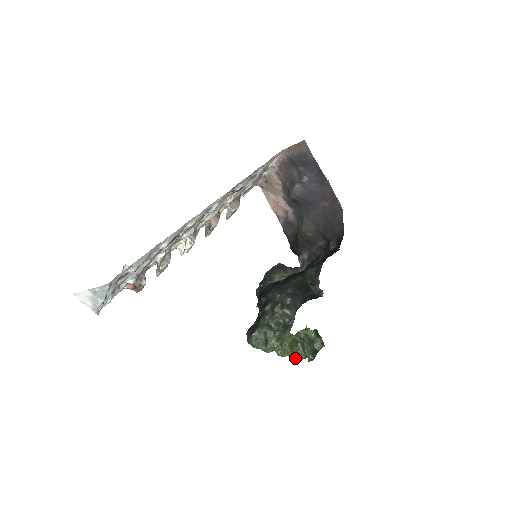
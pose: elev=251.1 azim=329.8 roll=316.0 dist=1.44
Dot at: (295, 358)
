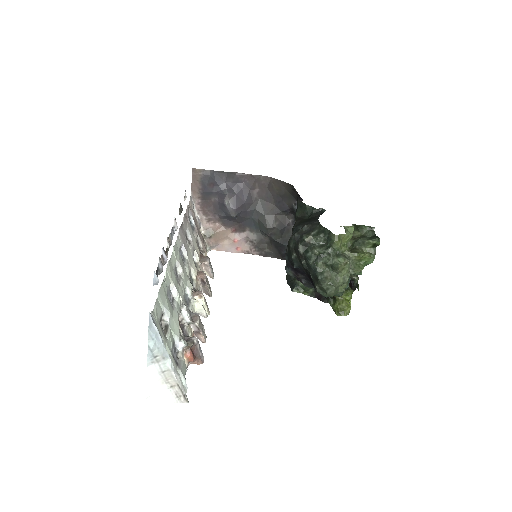
Dot at: (370, 260)
